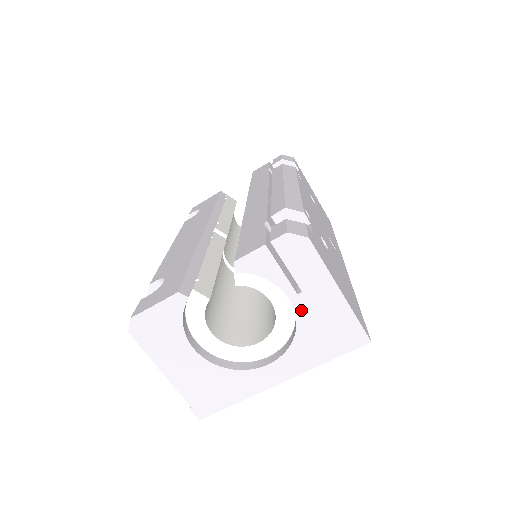
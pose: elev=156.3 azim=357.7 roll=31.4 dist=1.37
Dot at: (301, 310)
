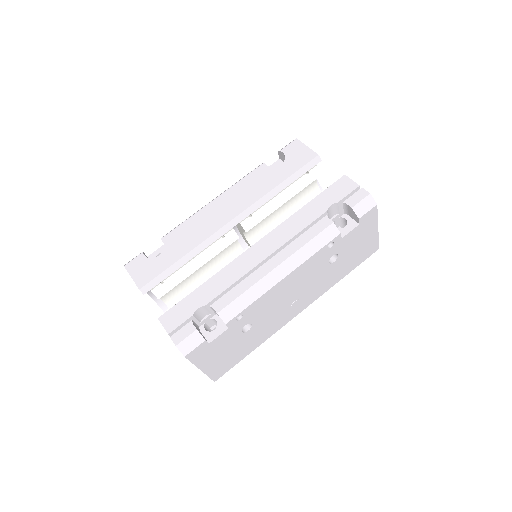
Dot at: occluded
